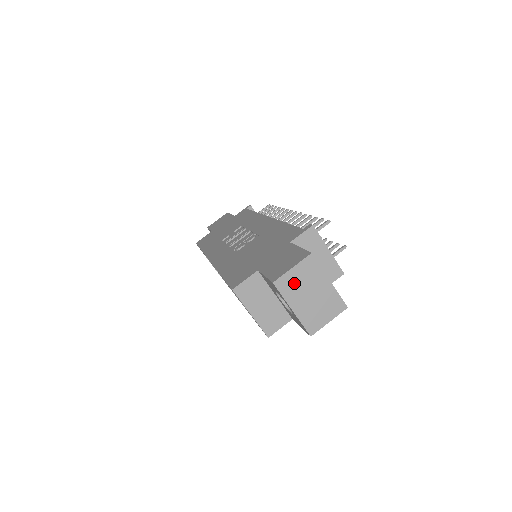
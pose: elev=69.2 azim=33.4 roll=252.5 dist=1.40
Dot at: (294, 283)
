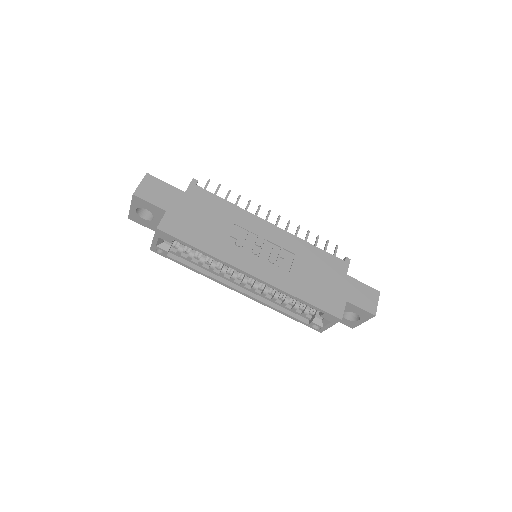
Dot at: occluded
